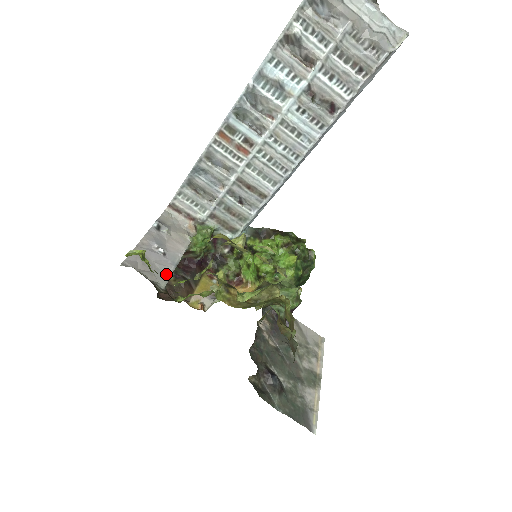
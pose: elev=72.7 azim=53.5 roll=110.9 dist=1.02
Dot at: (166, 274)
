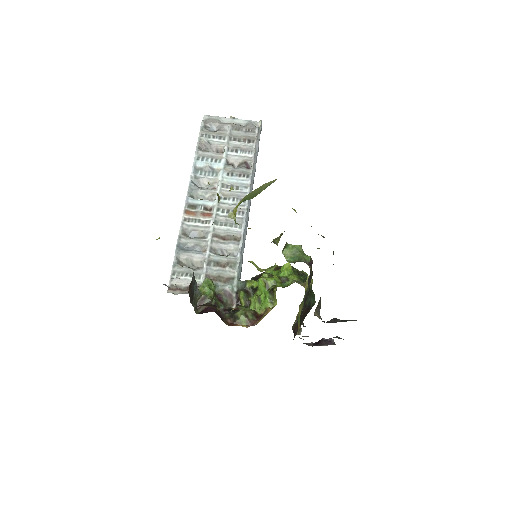
Dot at: occluded
